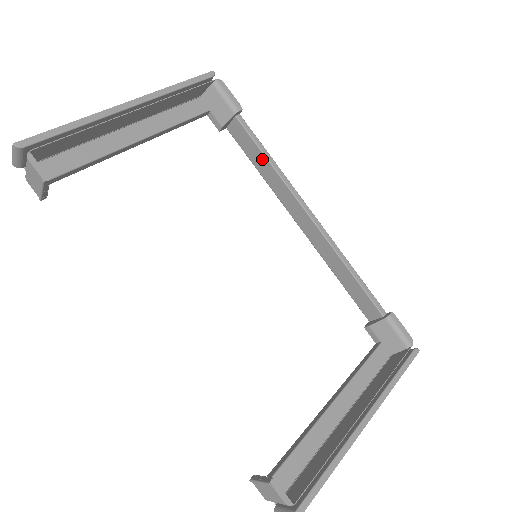
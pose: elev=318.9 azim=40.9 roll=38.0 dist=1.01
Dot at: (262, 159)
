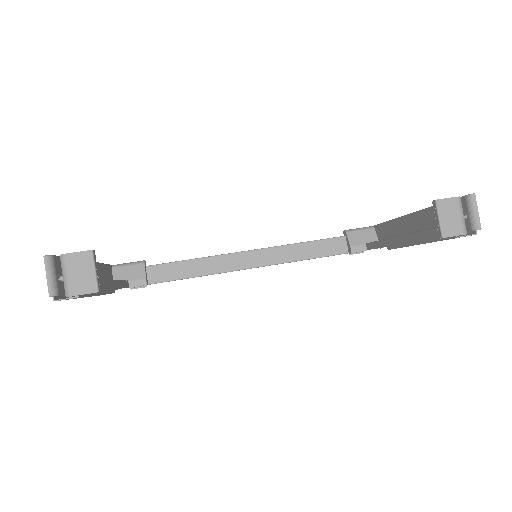
Dot at: (188, 265)
